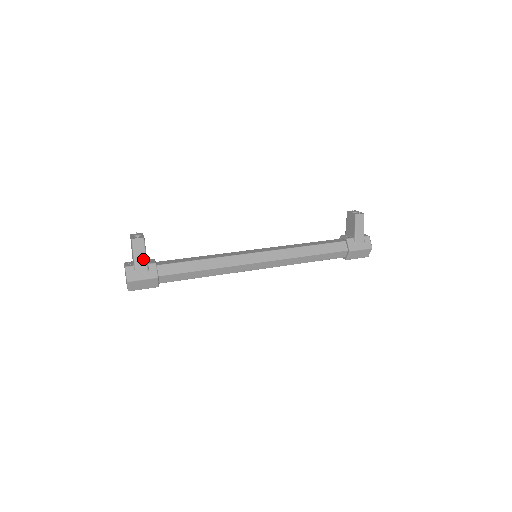
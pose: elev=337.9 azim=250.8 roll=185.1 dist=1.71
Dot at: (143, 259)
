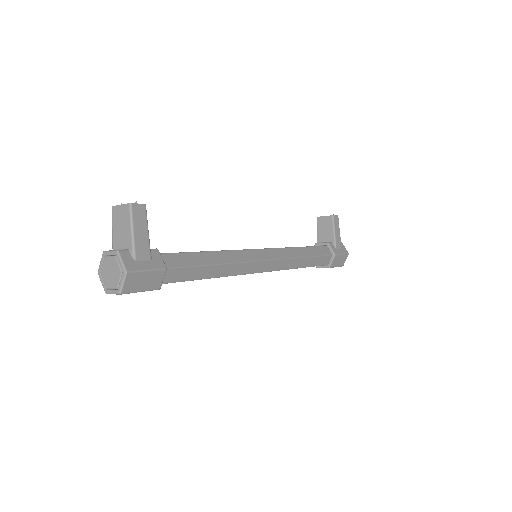
Dot at: (145, 238)
